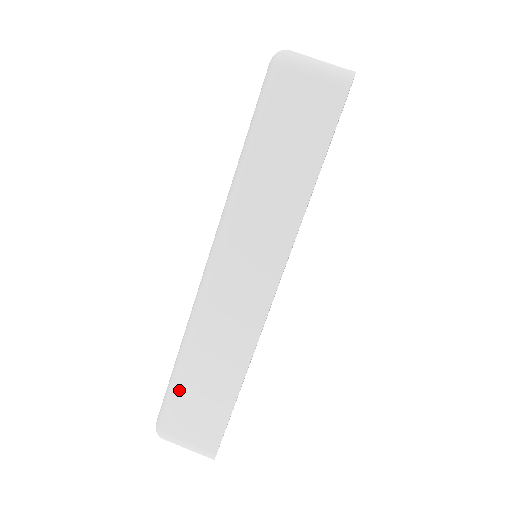
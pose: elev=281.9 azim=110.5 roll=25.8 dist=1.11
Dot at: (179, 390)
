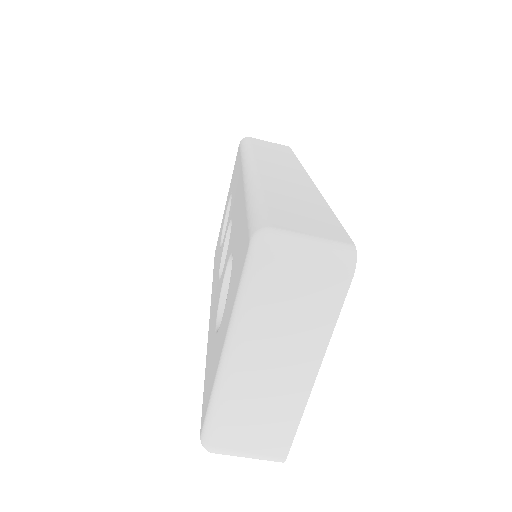
Dot at: occluded
